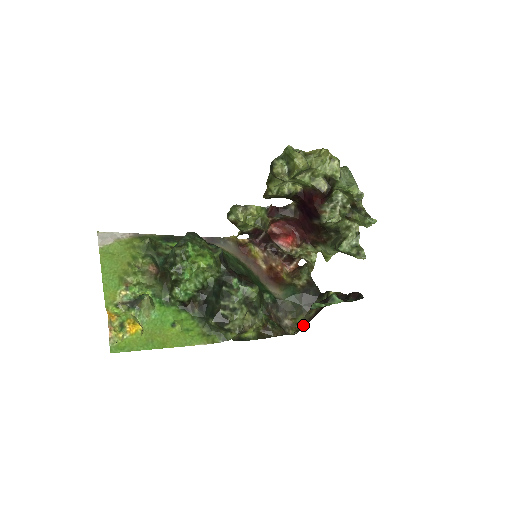
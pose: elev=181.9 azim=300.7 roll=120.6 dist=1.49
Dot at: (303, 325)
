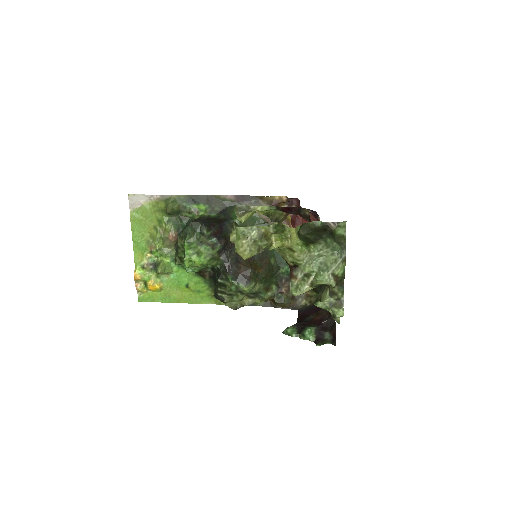
Dot at: occluded
